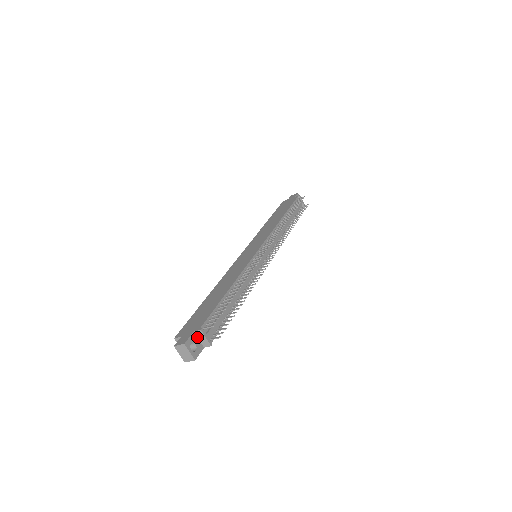
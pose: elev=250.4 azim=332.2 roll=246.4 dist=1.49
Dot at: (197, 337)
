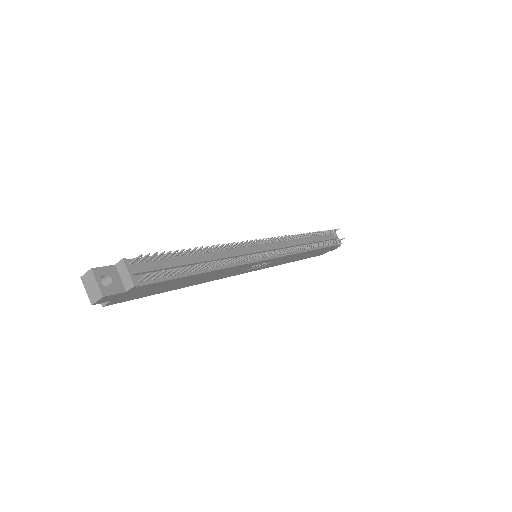
Dot at: (119, 274)
